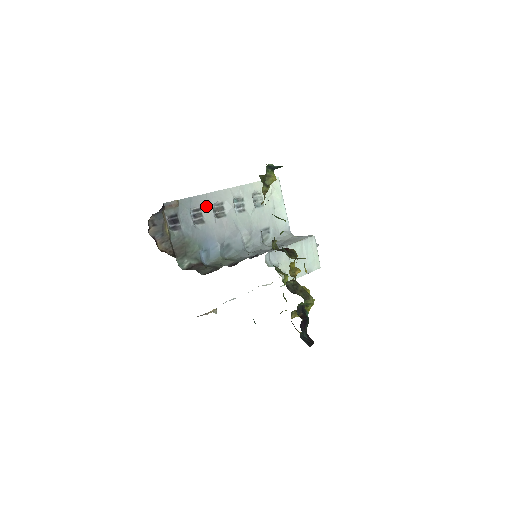
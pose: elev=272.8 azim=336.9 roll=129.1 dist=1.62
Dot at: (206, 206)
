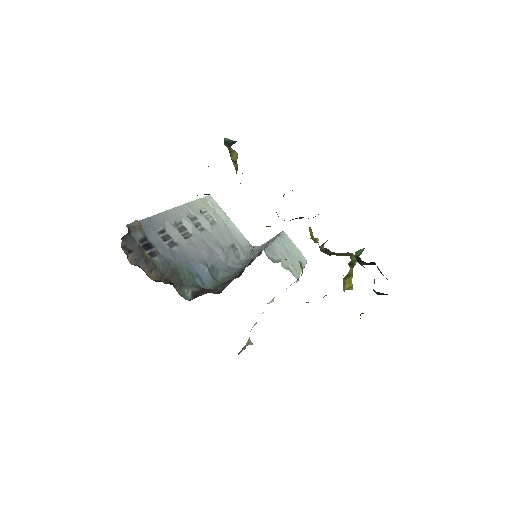
Dot at: (168, 226)
